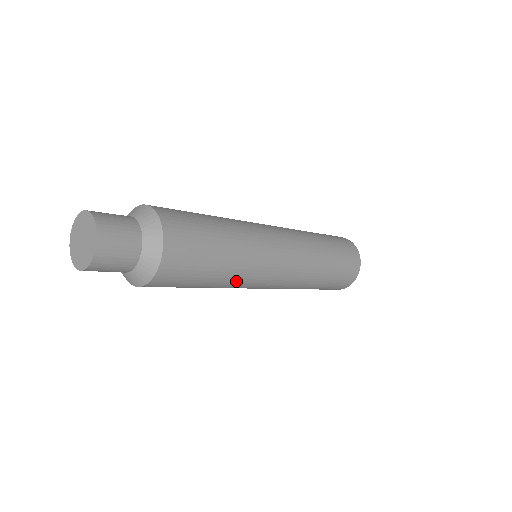
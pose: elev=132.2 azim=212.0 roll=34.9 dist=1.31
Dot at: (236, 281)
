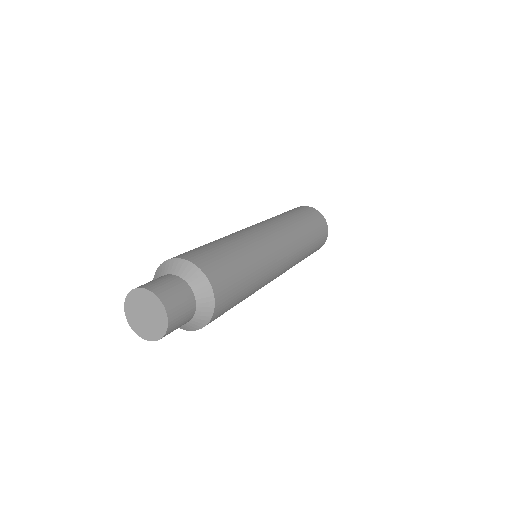
Dot at: (263, 273)
